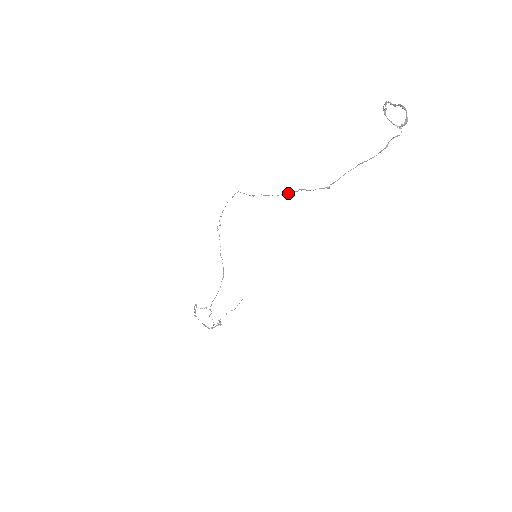
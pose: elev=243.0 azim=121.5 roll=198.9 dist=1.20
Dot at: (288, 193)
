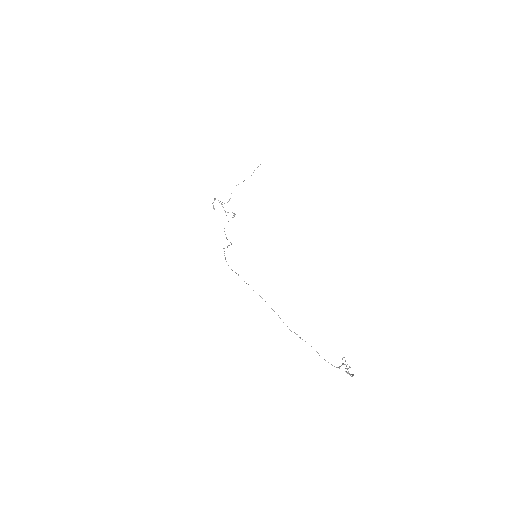
Dot at: (272, 309)
